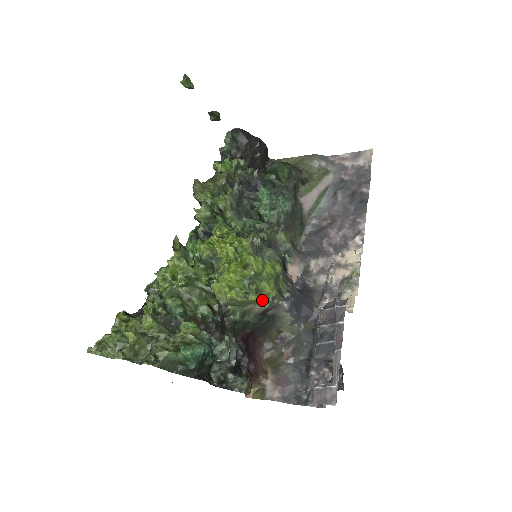
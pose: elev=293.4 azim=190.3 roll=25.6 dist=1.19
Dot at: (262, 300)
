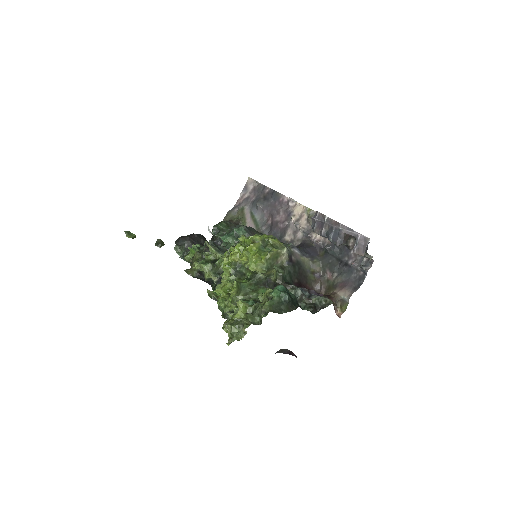
Dot at: (280, 249)
